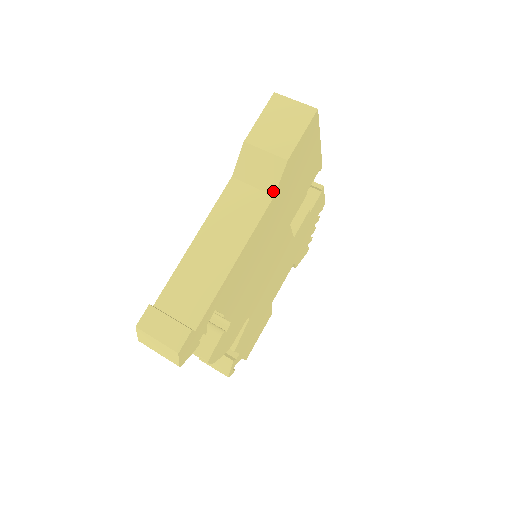
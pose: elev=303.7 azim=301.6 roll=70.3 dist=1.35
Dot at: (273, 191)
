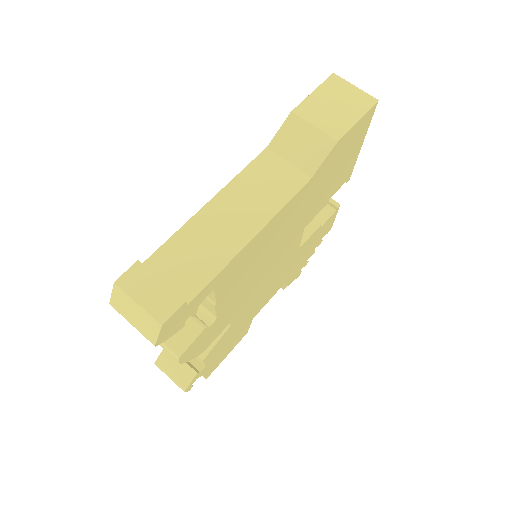
Dot at: (312, 172)
